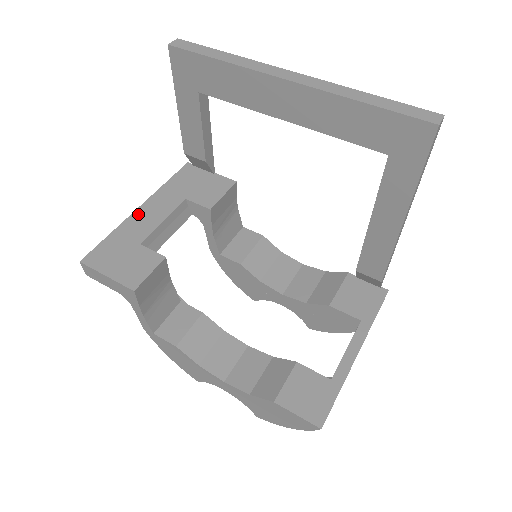
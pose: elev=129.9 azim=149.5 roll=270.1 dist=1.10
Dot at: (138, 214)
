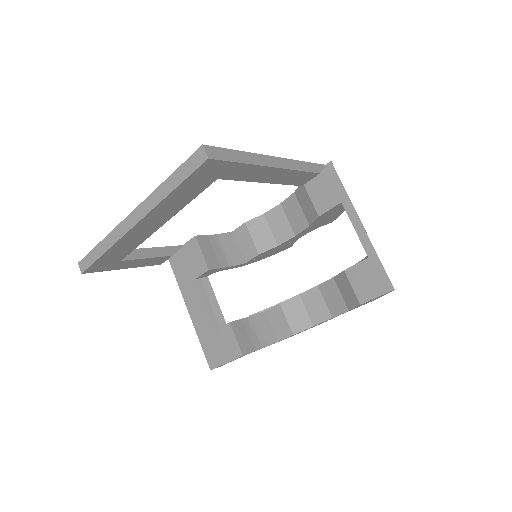
Dot at: (193, 316)
